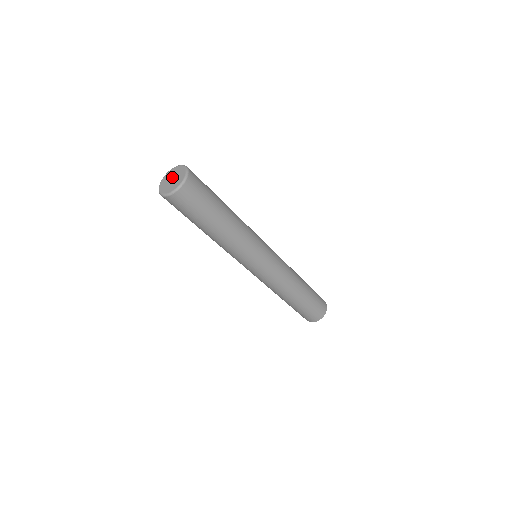
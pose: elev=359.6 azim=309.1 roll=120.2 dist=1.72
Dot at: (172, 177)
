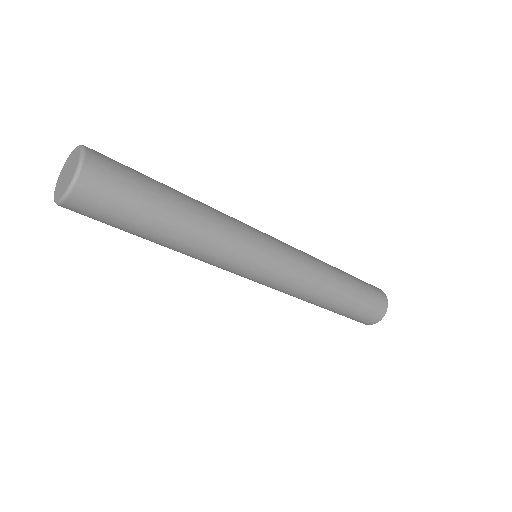
Dot at: (68, 168)
